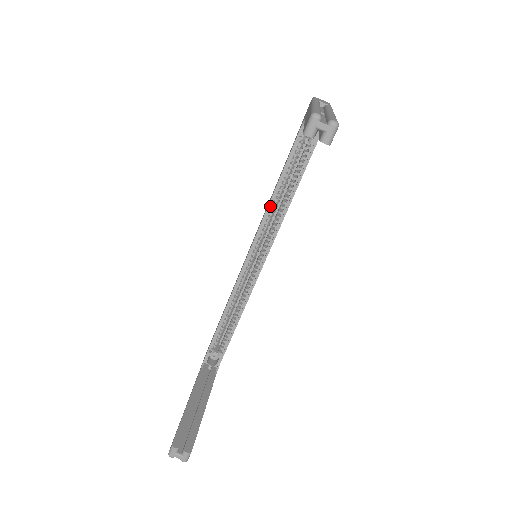
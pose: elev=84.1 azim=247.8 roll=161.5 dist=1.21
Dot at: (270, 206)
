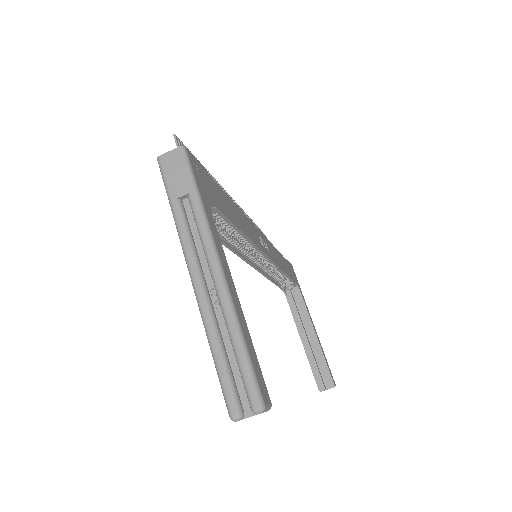
Dot at: (230, 246)
